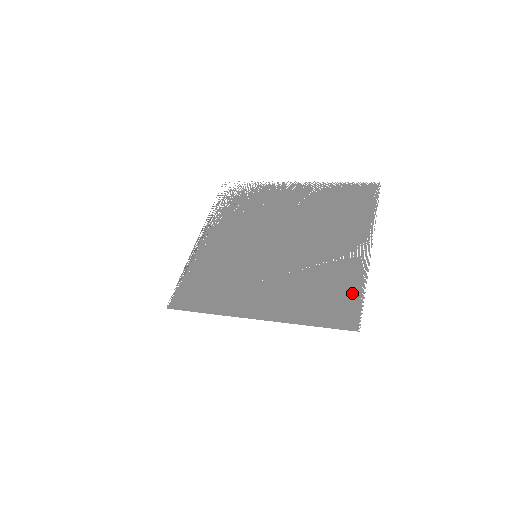
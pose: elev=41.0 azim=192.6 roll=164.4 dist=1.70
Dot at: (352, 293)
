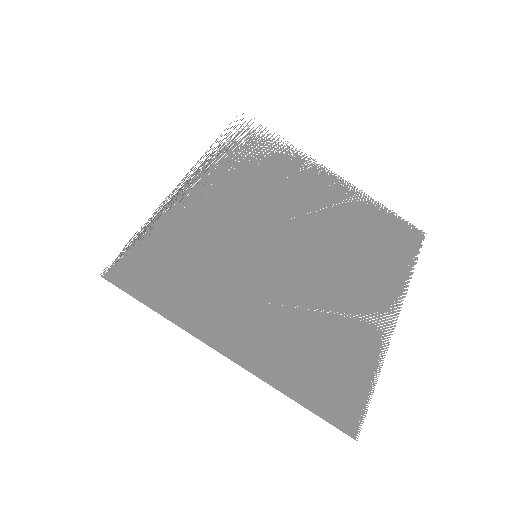
Dot at: (361, 377)
